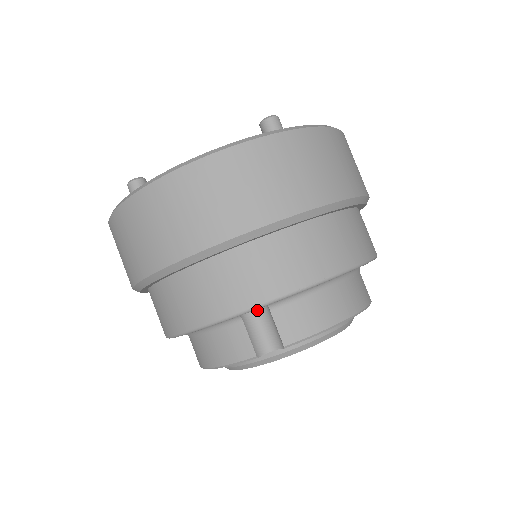
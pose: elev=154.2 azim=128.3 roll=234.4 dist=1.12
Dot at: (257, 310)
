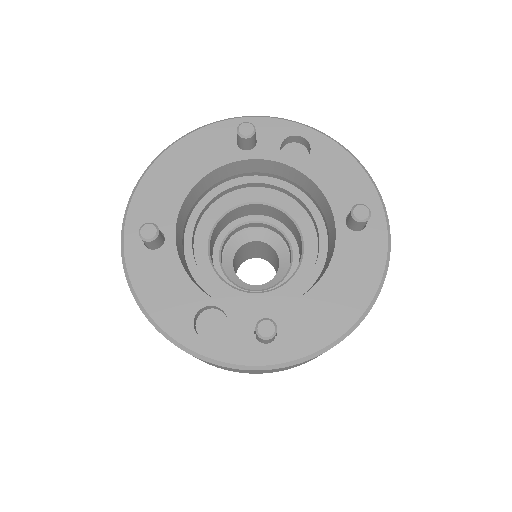
Dot at: occluded
